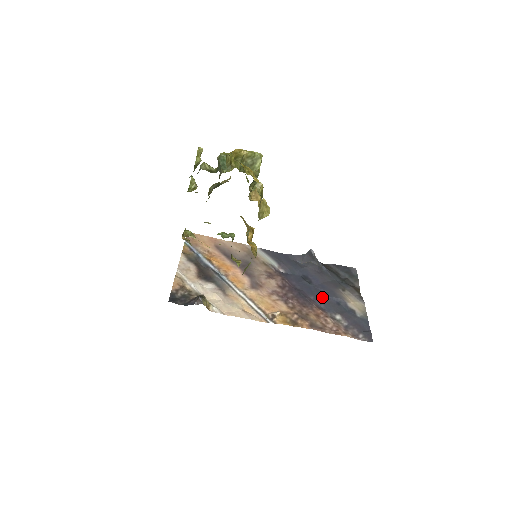
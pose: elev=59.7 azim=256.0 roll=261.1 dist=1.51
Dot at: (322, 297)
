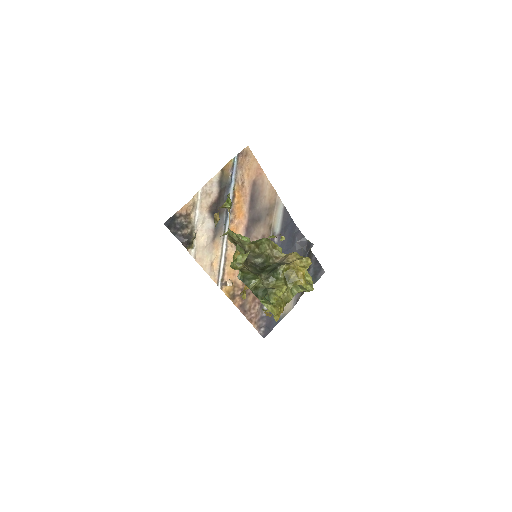
Dot at: occluded
